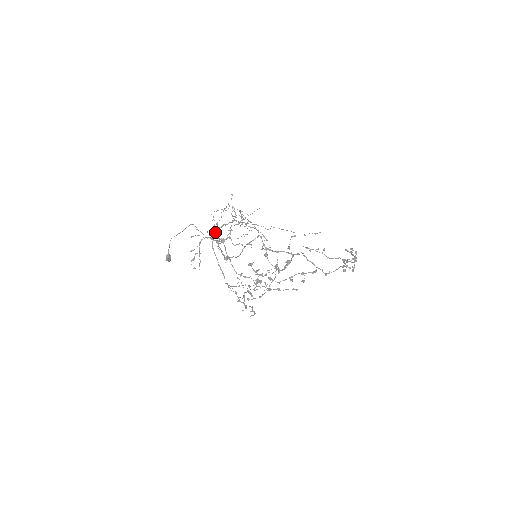
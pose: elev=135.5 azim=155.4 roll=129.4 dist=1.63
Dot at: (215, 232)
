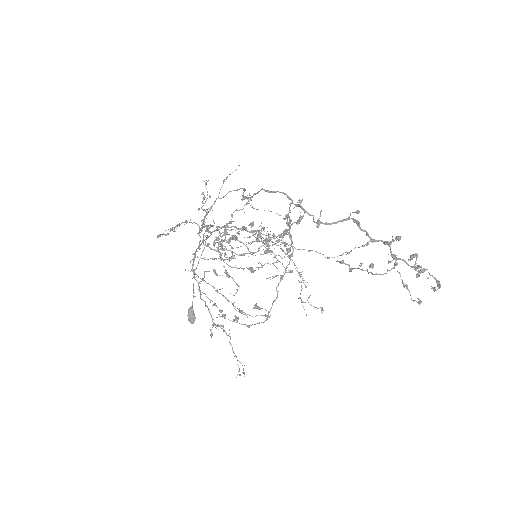
Dot at: (207, 210)
